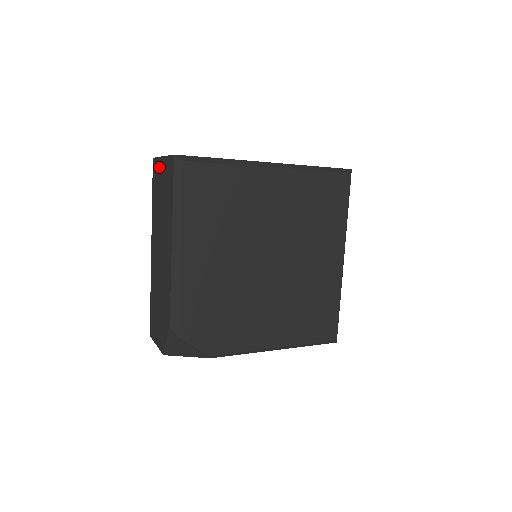
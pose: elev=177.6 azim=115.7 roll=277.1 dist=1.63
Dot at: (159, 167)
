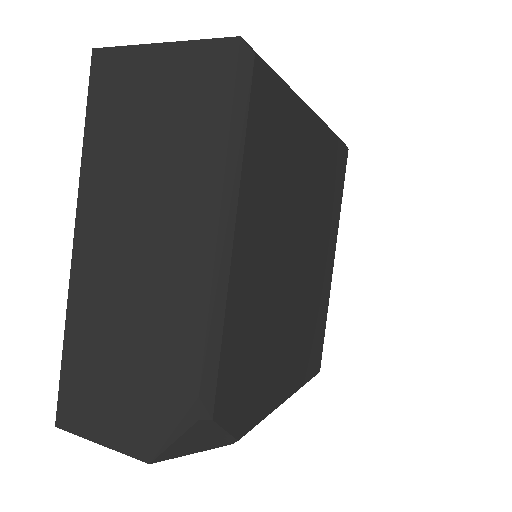
Dot at: (137, 65)
